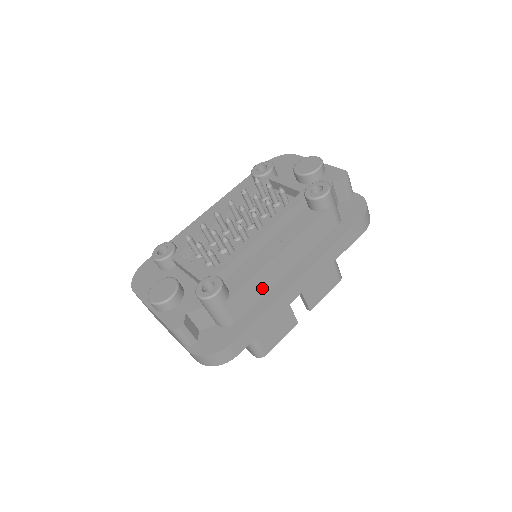
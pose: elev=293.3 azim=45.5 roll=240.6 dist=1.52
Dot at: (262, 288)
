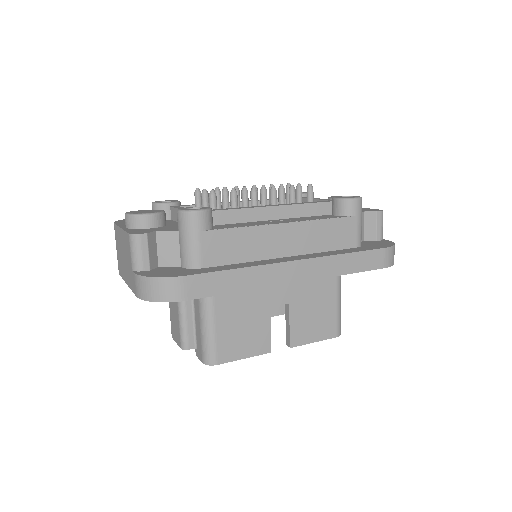
Dot at: (249, 250)
